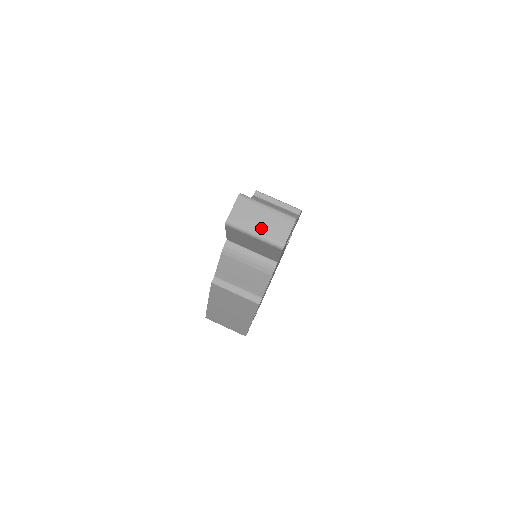
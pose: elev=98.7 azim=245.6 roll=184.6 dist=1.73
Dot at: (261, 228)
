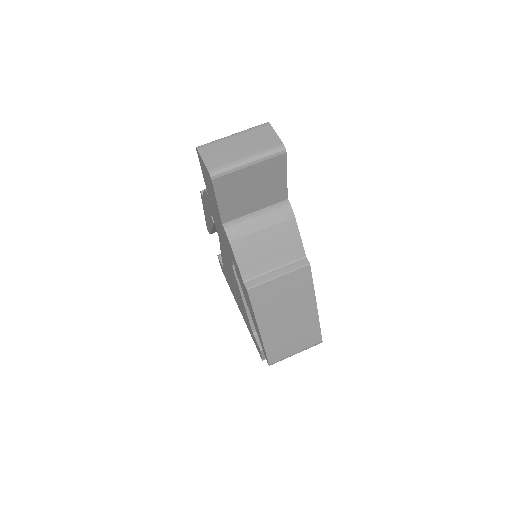
Dot at: (247, 151)
